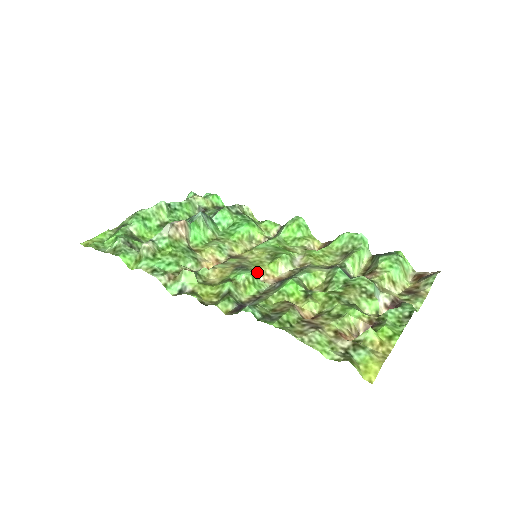
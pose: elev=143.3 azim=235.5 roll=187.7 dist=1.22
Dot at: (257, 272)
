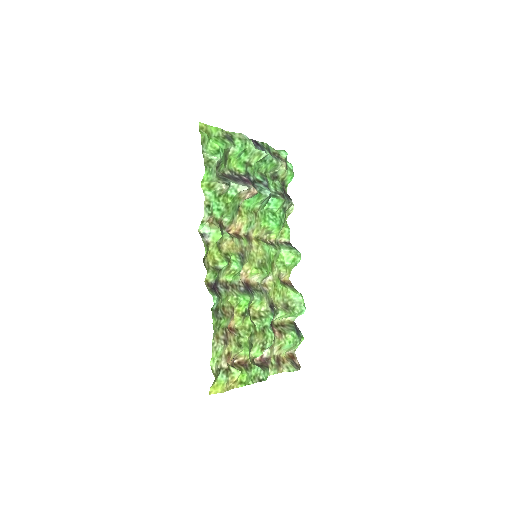
Dot at: (245, 266)
